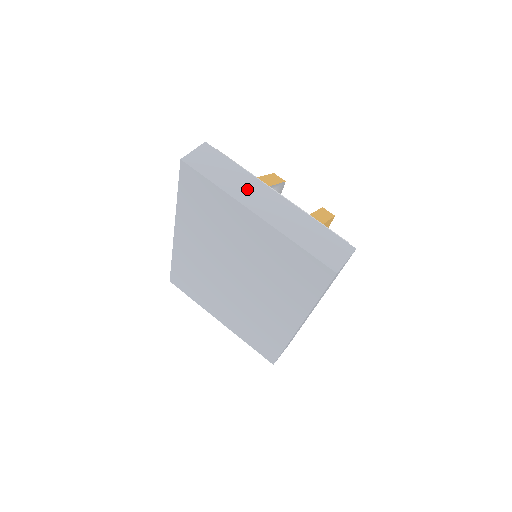
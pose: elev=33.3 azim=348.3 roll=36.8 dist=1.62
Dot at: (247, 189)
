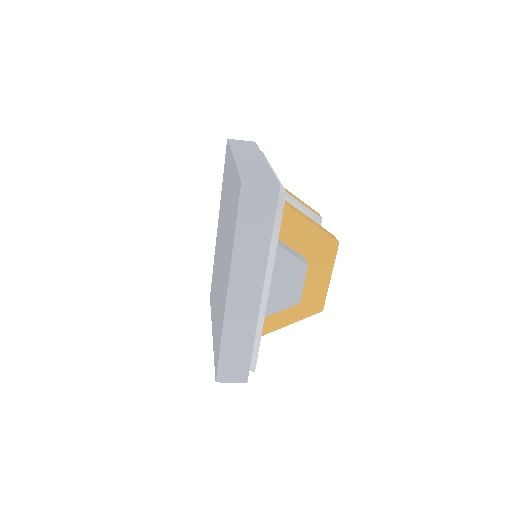
Dot at: (247, 153)
